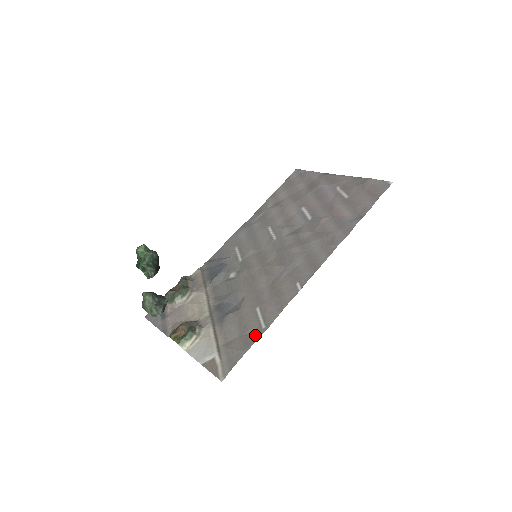
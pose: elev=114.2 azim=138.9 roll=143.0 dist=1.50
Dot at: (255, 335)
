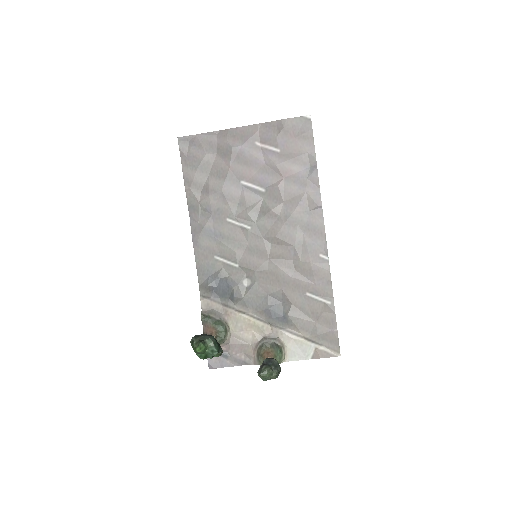
Dot at: (329, 313)
